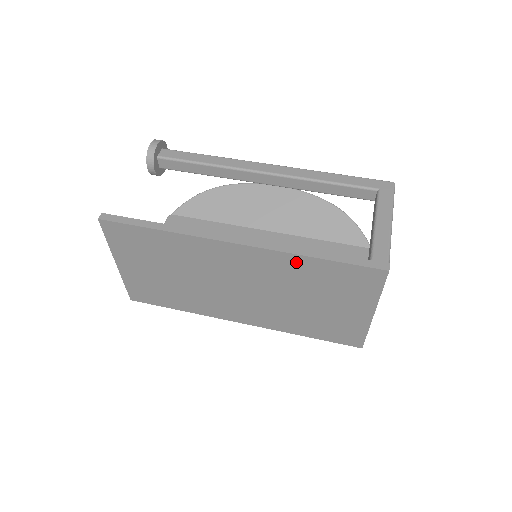
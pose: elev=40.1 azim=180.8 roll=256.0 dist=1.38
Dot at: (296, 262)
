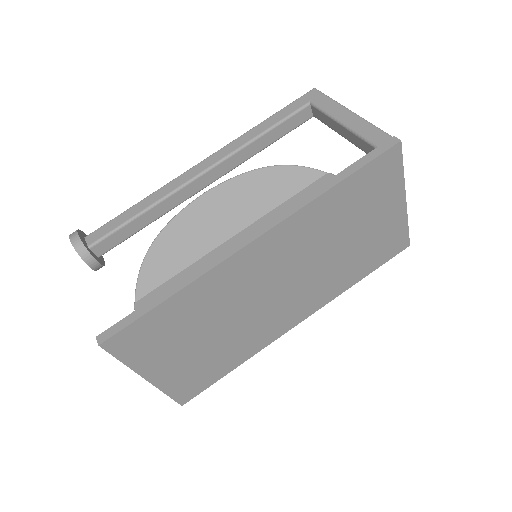
Dot at: (320, 207)
